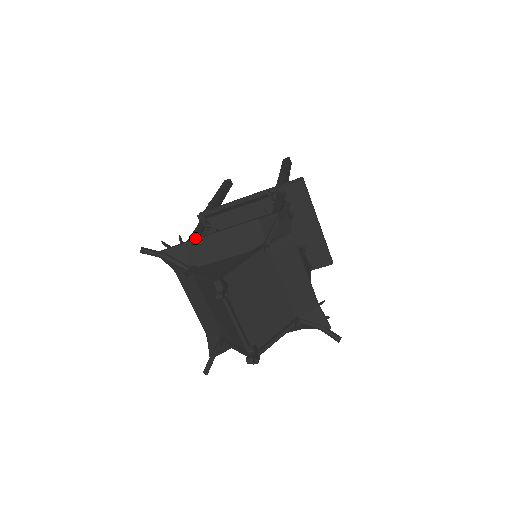
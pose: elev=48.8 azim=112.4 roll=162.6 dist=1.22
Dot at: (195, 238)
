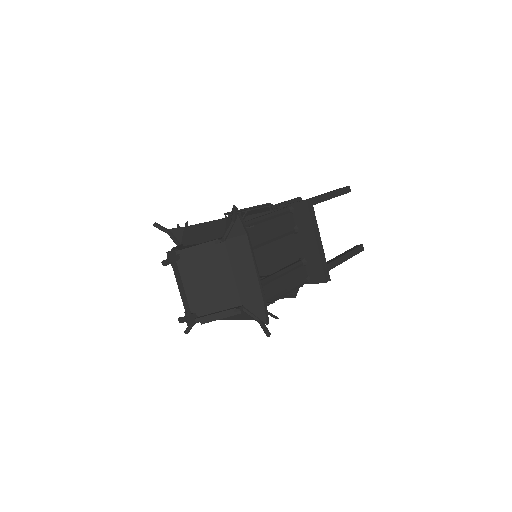
Dot at: (192, 225)
